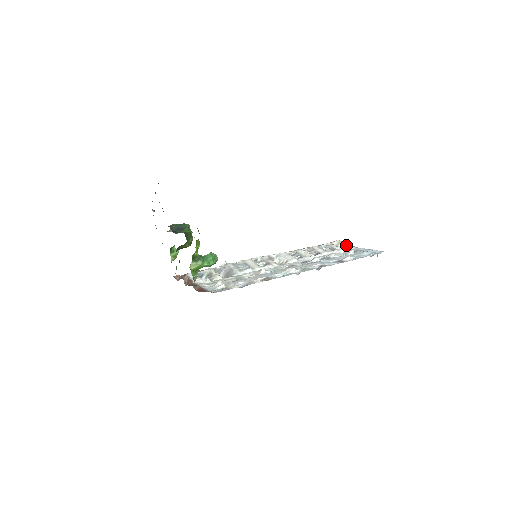
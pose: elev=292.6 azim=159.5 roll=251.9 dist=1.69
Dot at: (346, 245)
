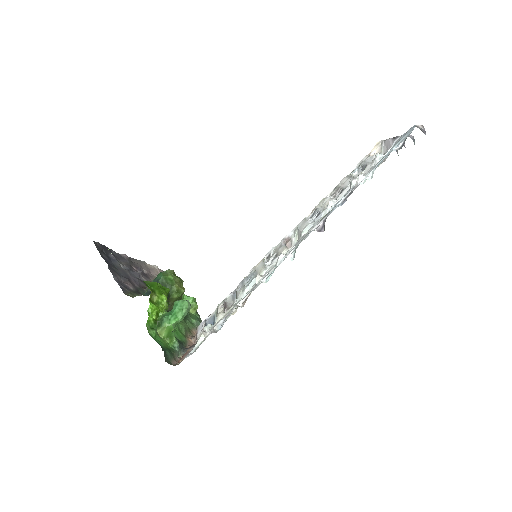
Dot at: (388, 143)
